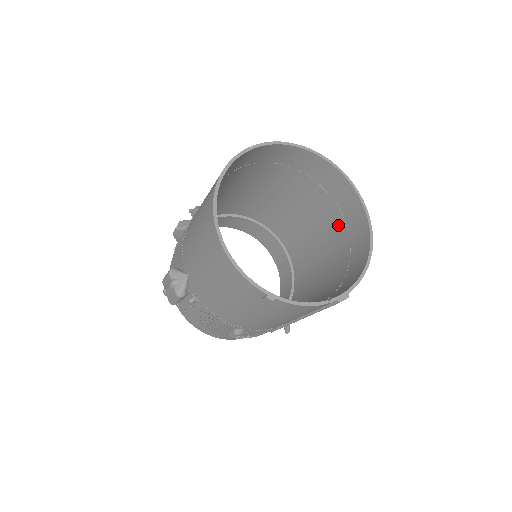
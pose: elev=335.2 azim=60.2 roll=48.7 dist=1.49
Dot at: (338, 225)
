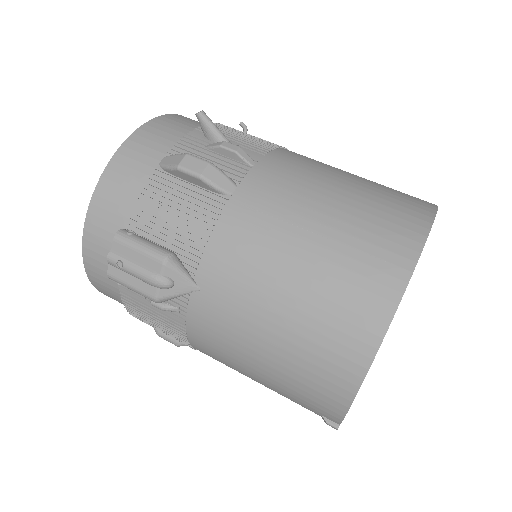
Dot at: occluded
